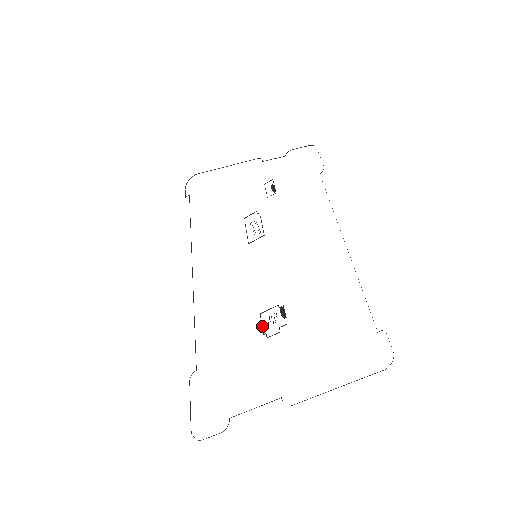
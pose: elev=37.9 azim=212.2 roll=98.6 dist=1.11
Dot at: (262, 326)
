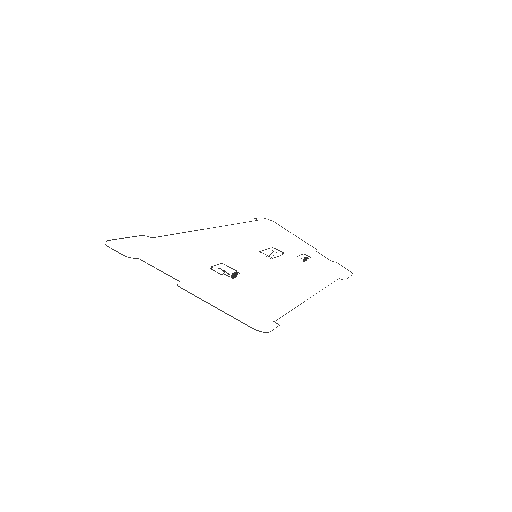
Dot at: (215, 265)
